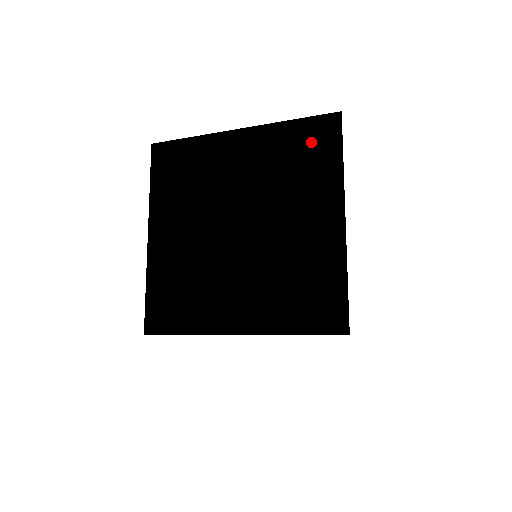
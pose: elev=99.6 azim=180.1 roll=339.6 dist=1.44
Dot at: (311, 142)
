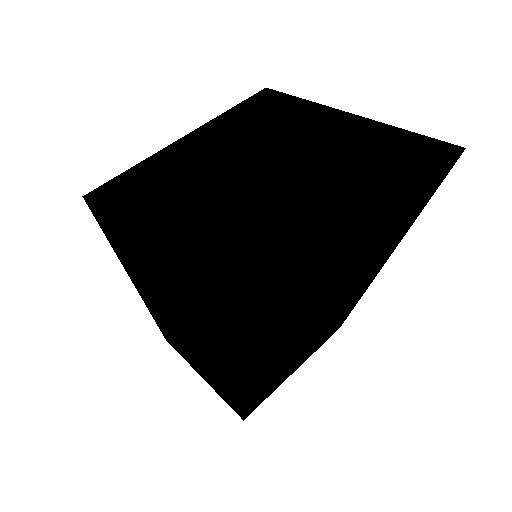
Dot at: (407, 153)
